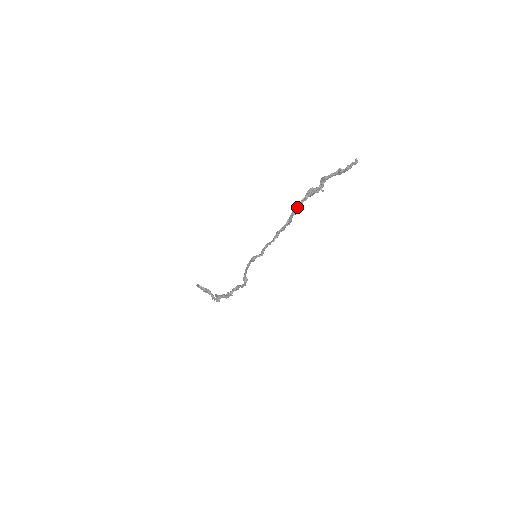
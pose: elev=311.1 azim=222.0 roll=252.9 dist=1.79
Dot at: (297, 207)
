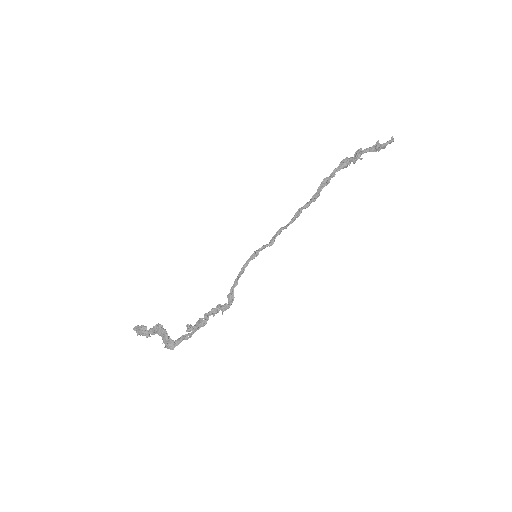
Dot at: (329, 177)
